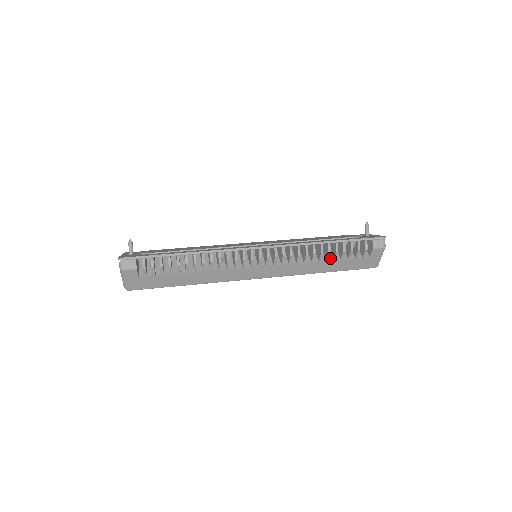
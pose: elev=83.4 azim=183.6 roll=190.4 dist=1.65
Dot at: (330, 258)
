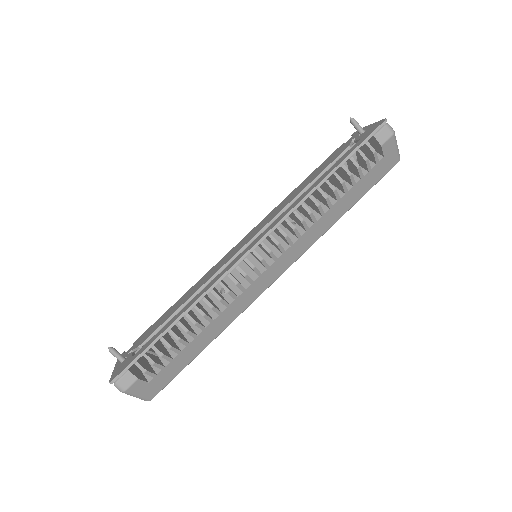
Dot at: (340, 194)
